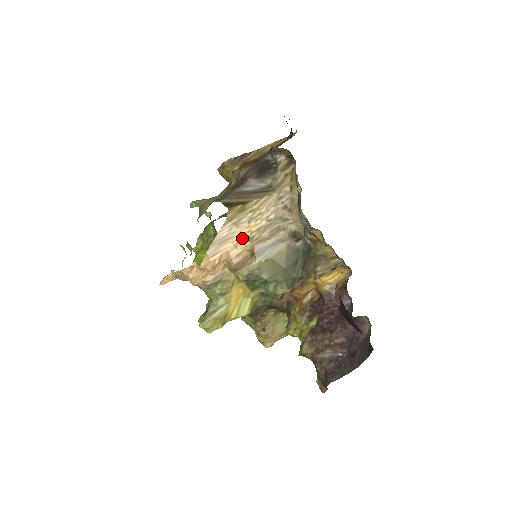
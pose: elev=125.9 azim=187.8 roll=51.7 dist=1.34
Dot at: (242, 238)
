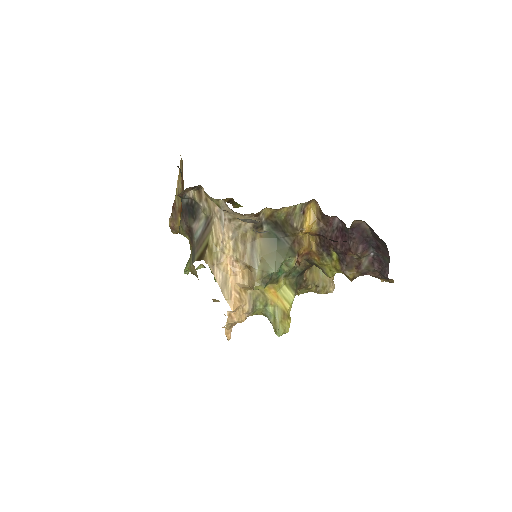
Dot at: (232, 266)
